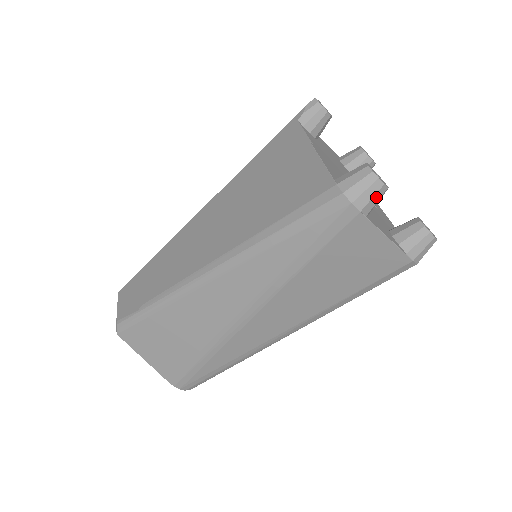
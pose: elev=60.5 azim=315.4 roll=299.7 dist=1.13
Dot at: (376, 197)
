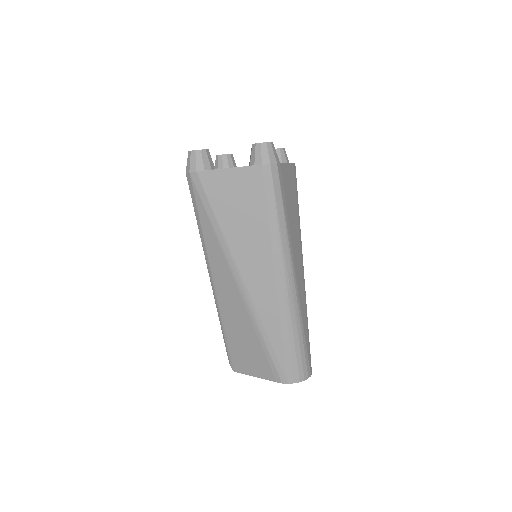
Dot at: (198, 159)
